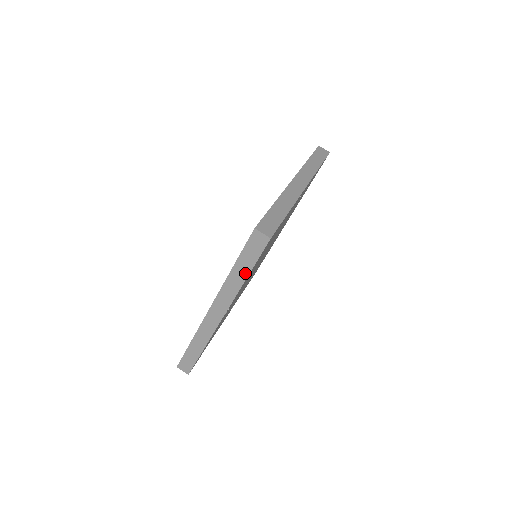
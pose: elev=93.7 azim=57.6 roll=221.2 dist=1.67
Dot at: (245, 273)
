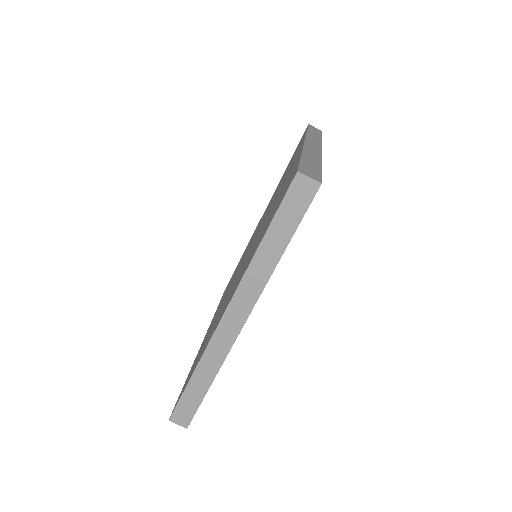
Dot at: (280, 246)
